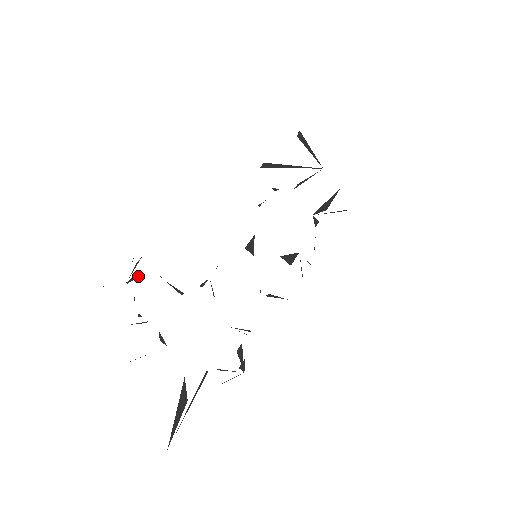
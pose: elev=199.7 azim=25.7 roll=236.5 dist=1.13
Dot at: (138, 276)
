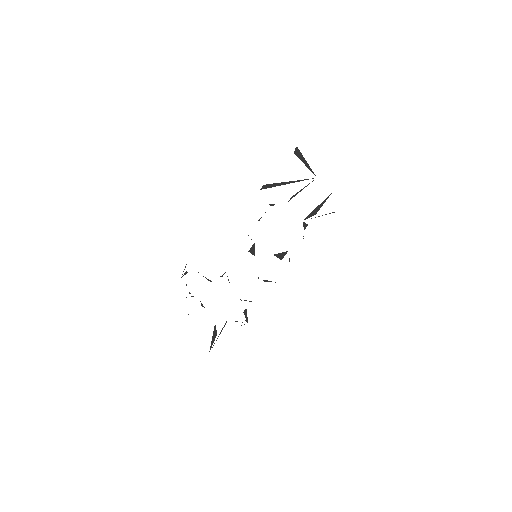
Dot at: occluded
